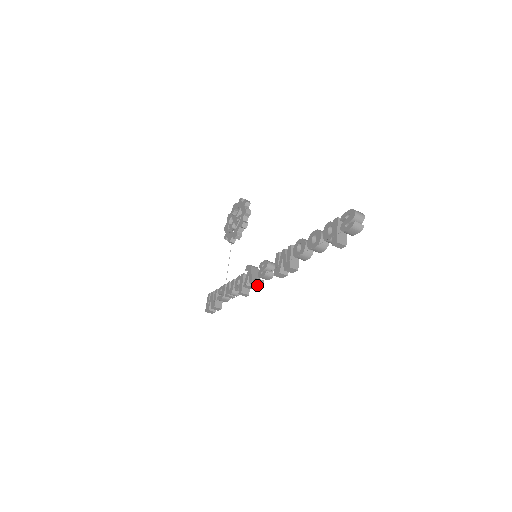
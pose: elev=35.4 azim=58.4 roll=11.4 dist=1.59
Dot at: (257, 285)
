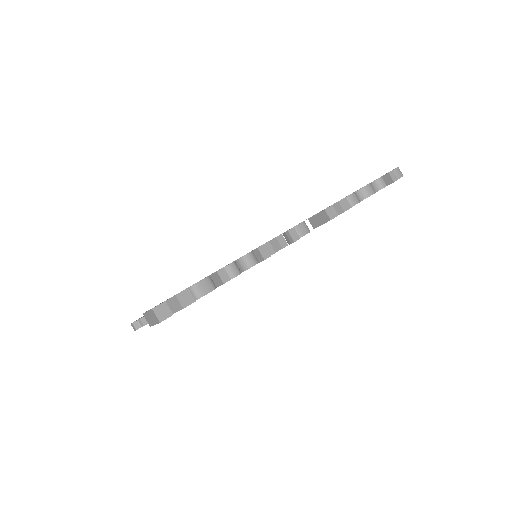
Dot at: (294, 230)
